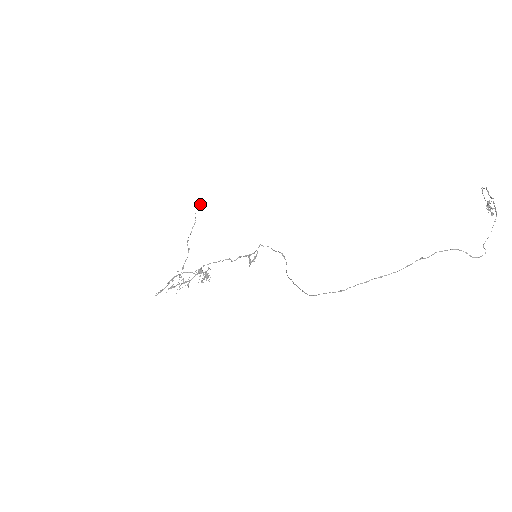
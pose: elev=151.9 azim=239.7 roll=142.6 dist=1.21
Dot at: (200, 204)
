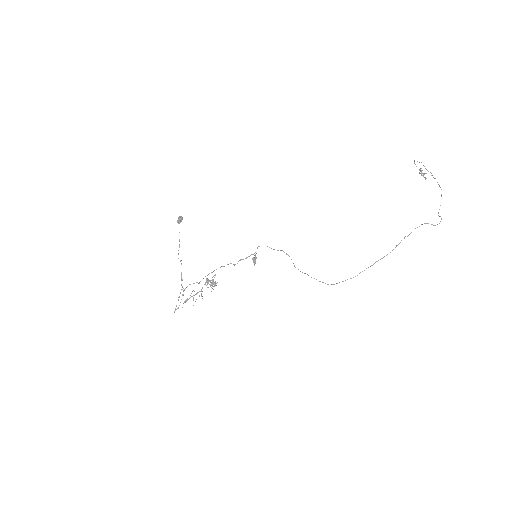
Dot at: (180, 219)
